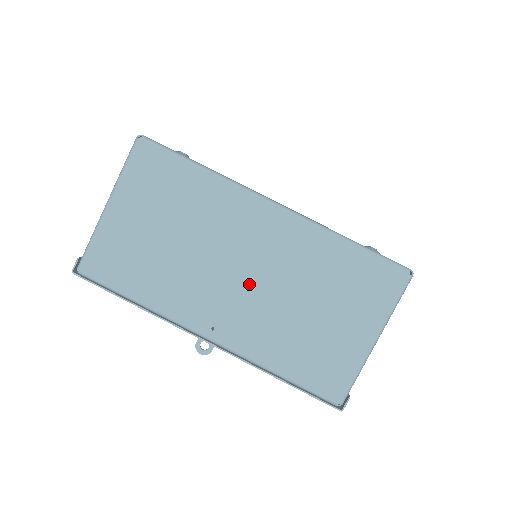
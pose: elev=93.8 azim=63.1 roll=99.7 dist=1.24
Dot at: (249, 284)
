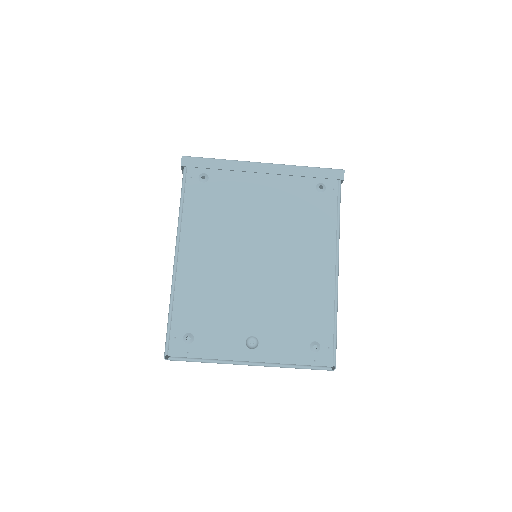
Dot at: occluded
